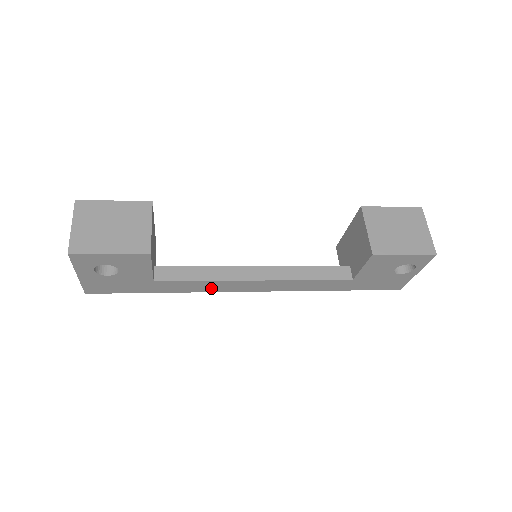
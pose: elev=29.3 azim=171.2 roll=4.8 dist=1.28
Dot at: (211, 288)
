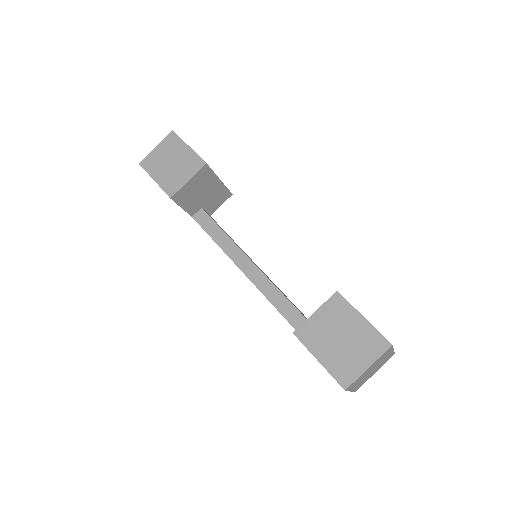
Dot at: occluded
